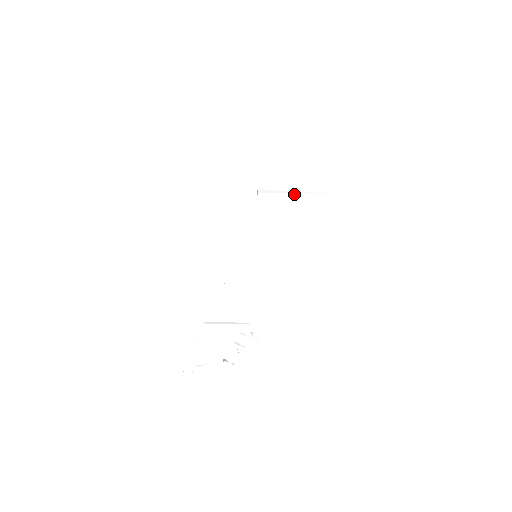
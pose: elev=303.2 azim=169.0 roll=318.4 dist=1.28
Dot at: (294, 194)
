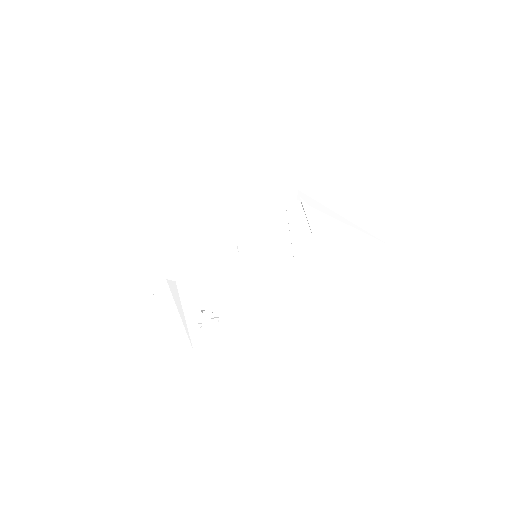
Dot at: (341, 217)
